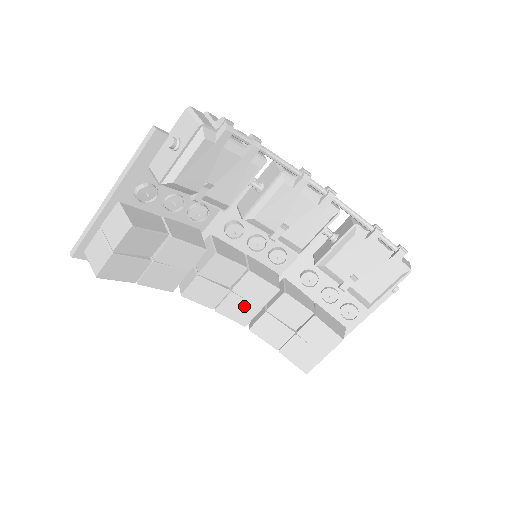
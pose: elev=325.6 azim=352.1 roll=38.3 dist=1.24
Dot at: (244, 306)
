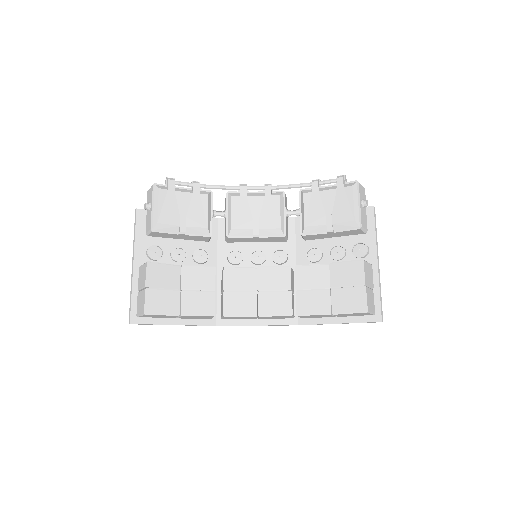
Dot at: (277, 298)
